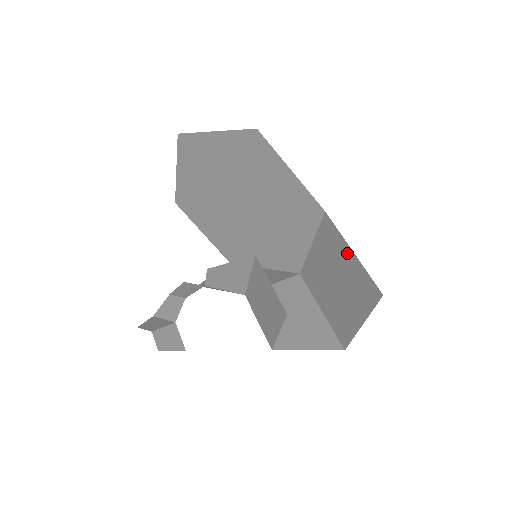
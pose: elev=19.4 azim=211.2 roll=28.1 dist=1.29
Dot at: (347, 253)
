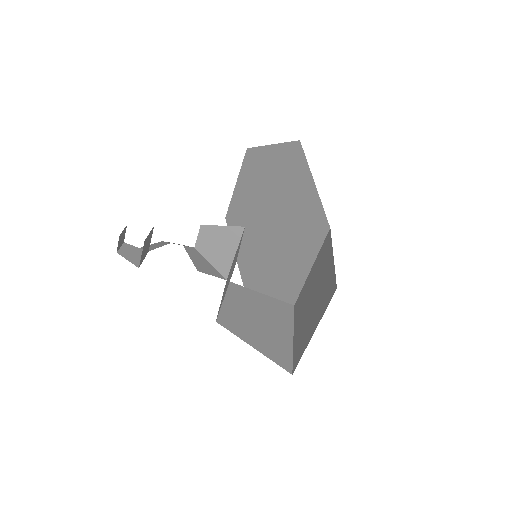
Dot at: (329, 260)
